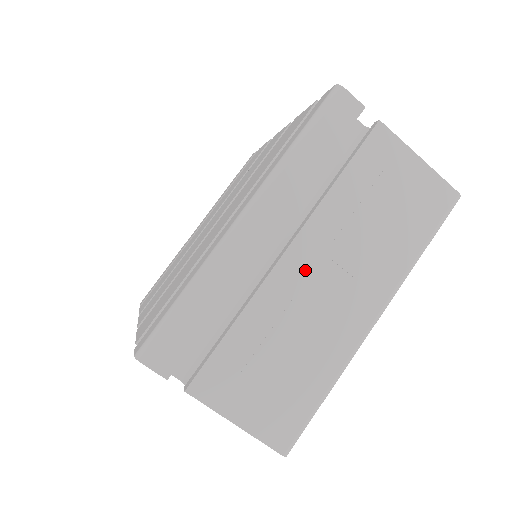
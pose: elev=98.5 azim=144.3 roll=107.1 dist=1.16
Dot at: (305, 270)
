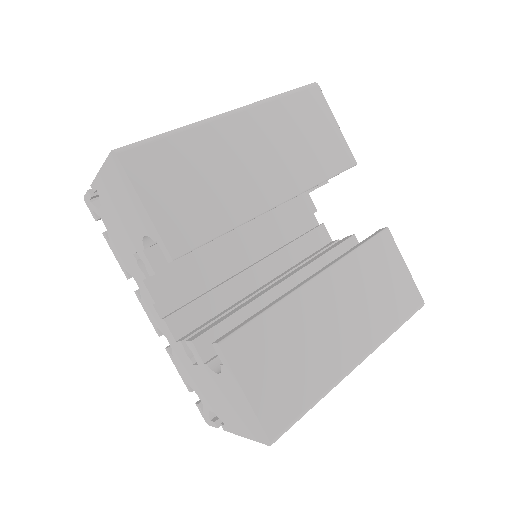
Dot at: occluded
